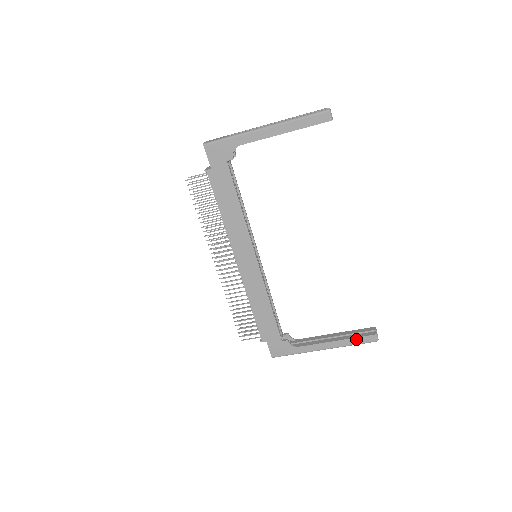
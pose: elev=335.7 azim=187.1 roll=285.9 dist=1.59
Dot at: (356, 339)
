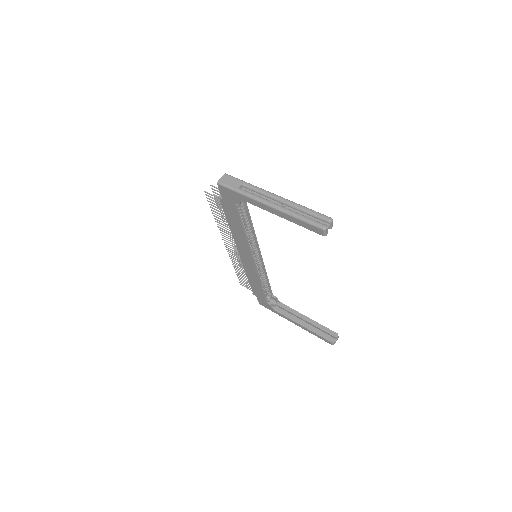
Dot at: (318, 335)
